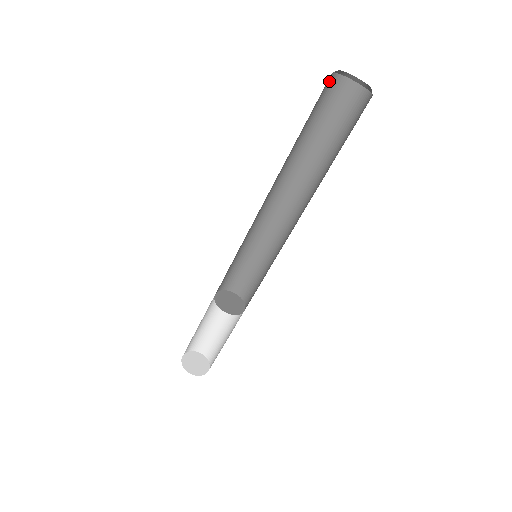
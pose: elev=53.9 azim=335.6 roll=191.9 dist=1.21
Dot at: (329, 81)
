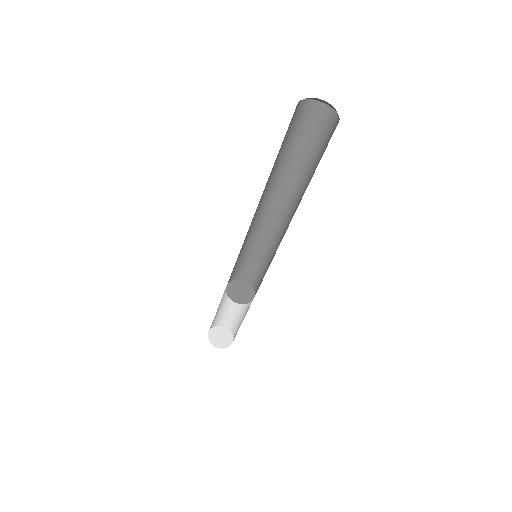
Dot at: (295, 109)
